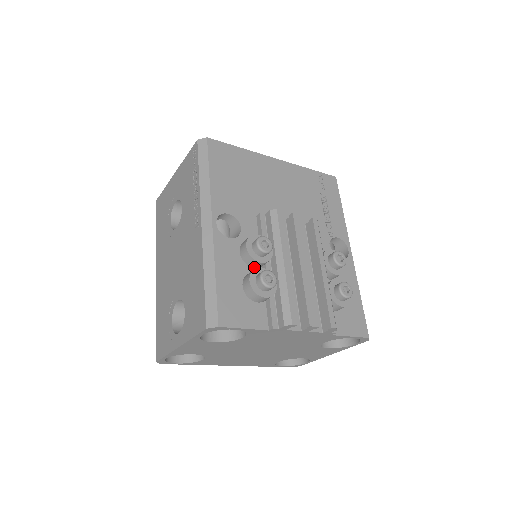
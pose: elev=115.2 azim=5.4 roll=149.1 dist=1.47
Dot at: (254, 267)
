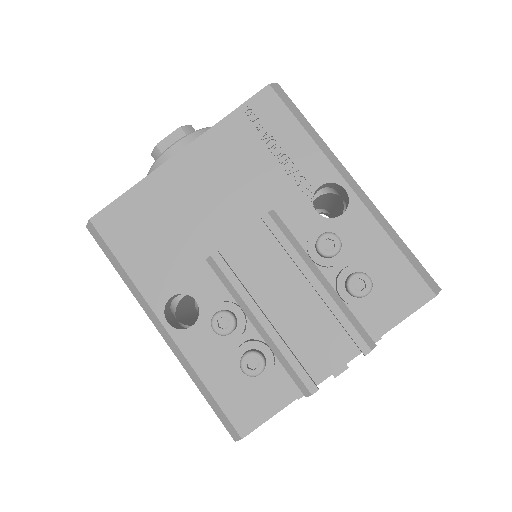
Dot at: (238, 338)
